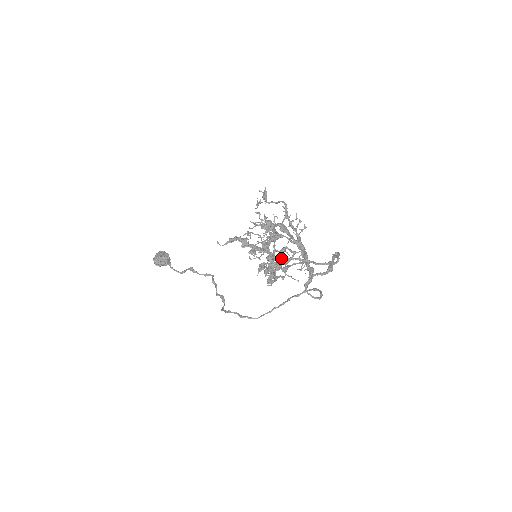
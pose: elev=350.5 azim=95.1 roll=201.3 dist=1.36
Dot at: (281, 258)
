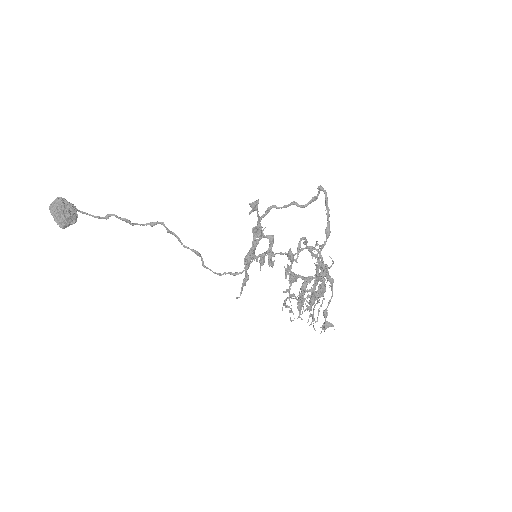
Dot at: occluded
